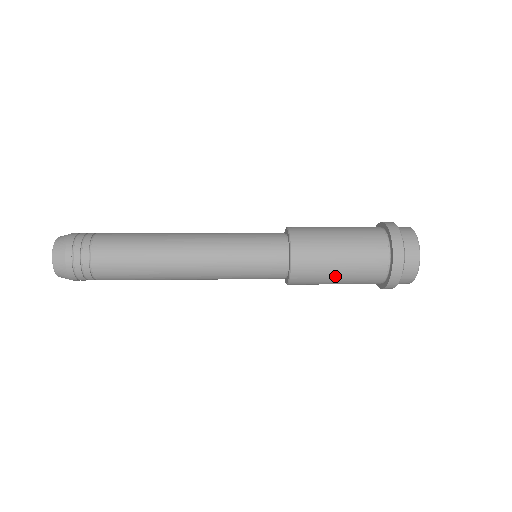
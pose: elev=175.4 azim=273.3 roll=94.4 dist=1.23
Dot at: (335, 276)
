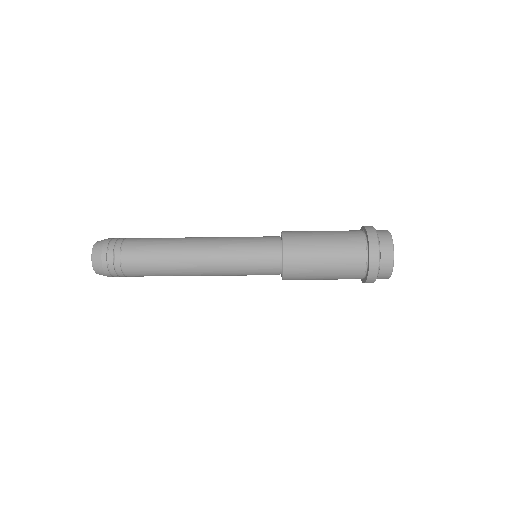
Dot at: (322, 266)
